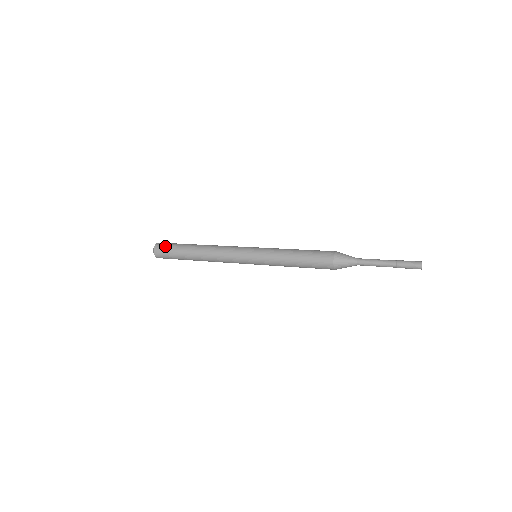
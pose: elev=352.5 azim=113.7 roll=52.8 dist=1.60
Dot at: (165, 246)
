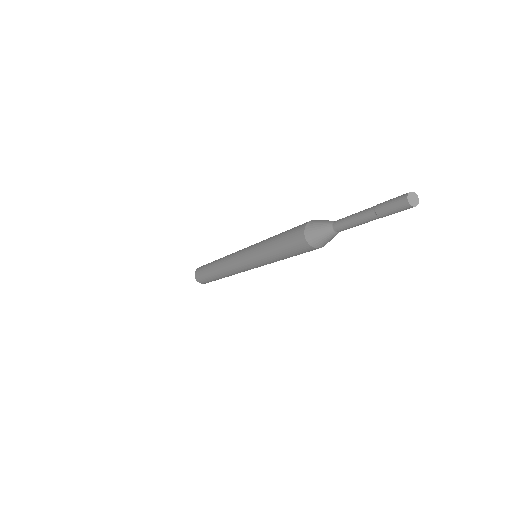
Dot at: (203, 265)
